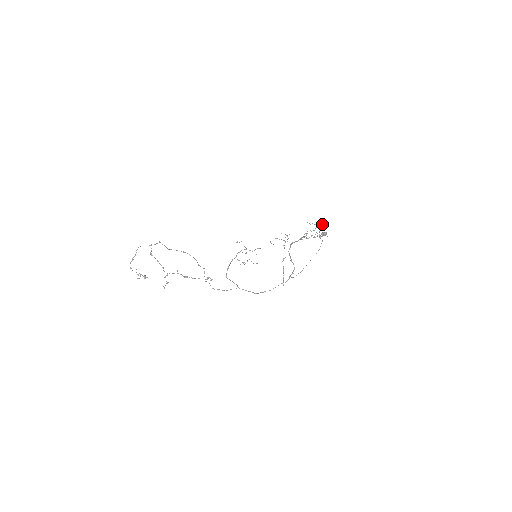
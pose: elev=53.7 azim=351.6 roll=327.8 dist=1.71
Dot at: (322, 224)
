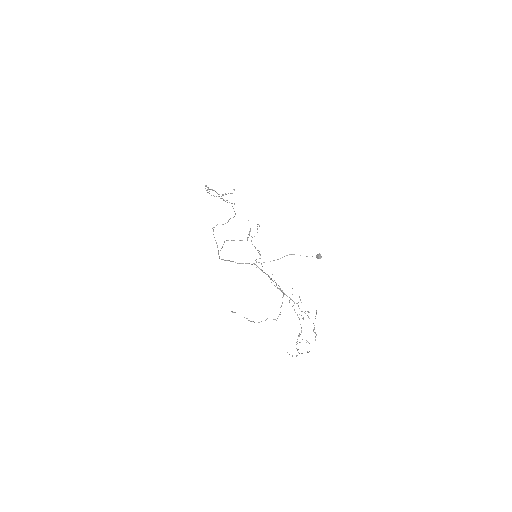
Dot at: occluded
